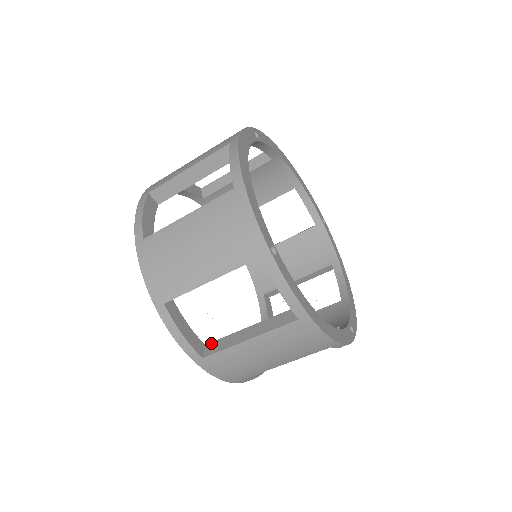
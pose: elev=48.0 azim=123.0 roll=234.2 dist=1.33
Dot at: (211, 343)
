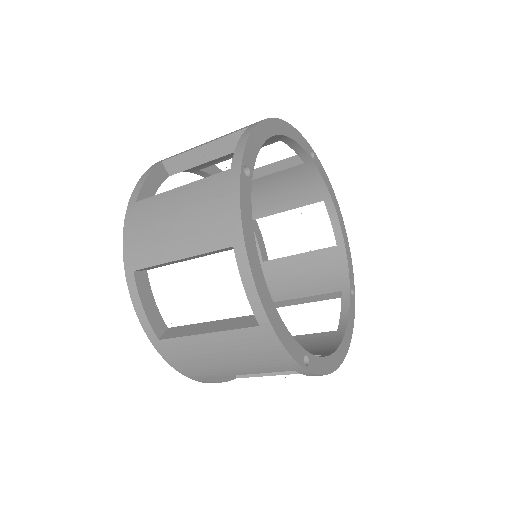
Dot at: occluded
